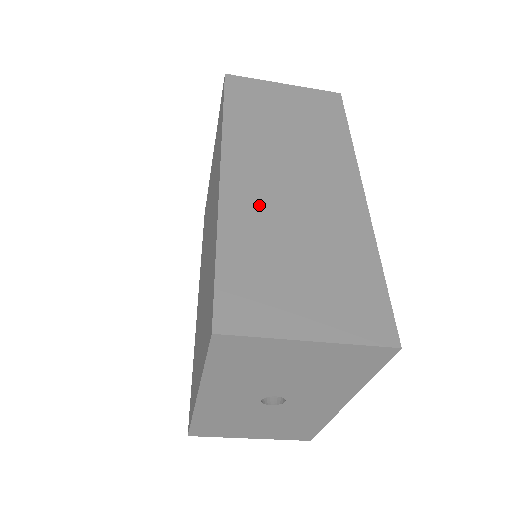
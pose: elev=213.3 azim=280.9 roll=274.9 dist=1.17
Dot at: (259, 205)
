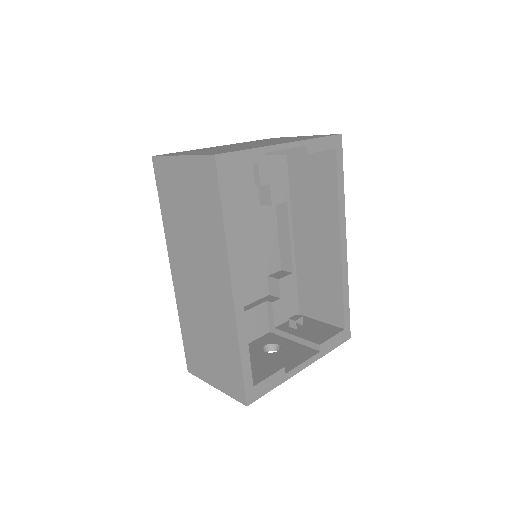
Dot at: (189, 301)
